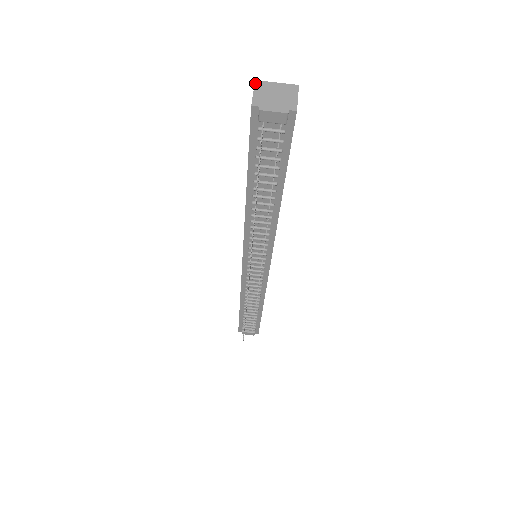
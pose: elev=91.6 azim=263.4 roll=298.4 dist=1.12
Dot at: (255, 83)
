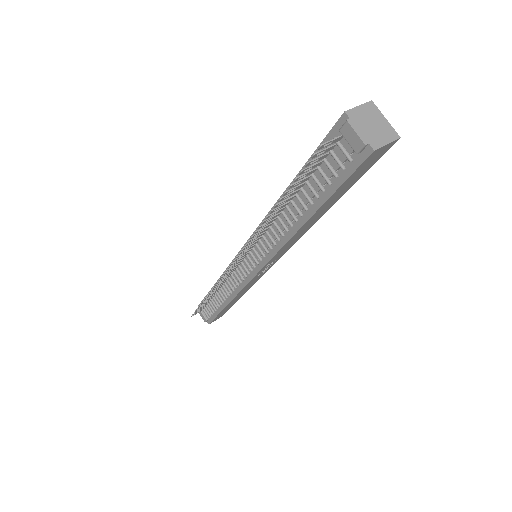
Dot at: (369, 102)
